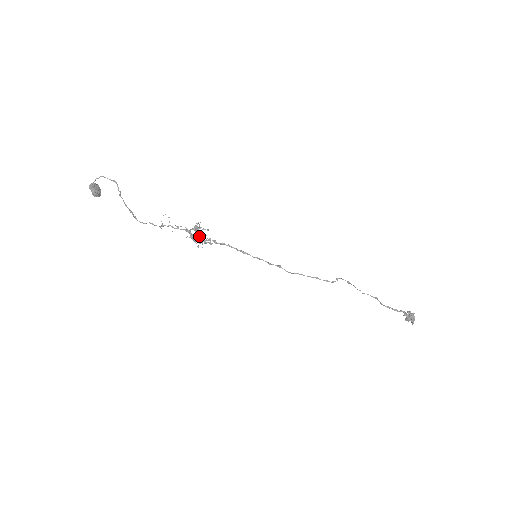
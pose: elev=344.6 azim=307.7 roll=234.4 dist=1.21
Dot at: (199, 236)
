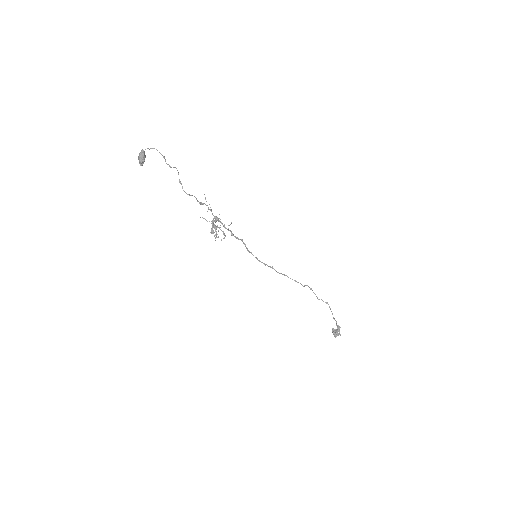
Dot at: occluded
